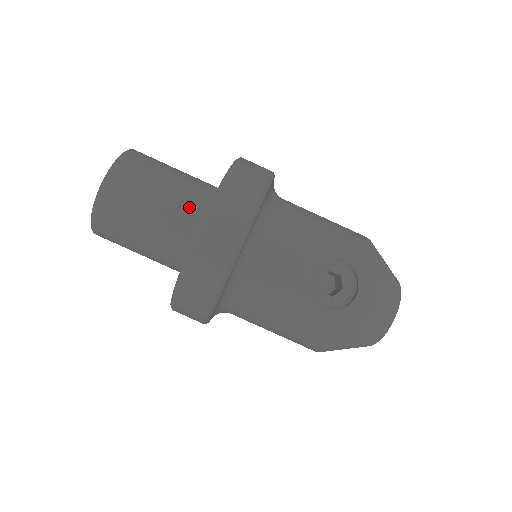
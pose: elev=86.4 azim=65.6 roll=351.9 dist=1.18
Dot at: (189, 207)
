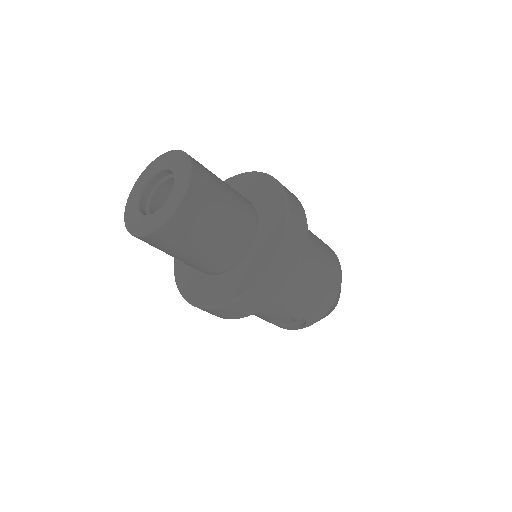
Dot at: (216, 264)
